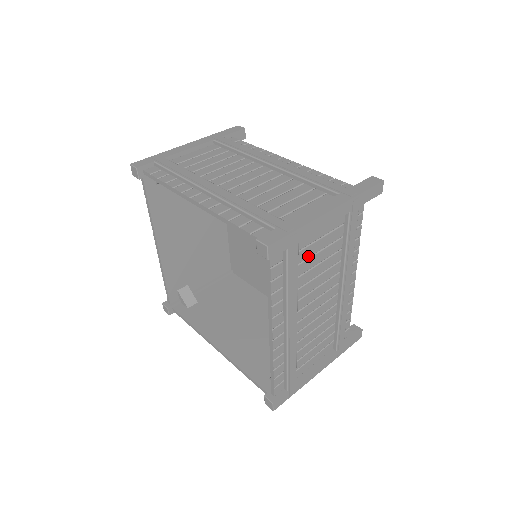
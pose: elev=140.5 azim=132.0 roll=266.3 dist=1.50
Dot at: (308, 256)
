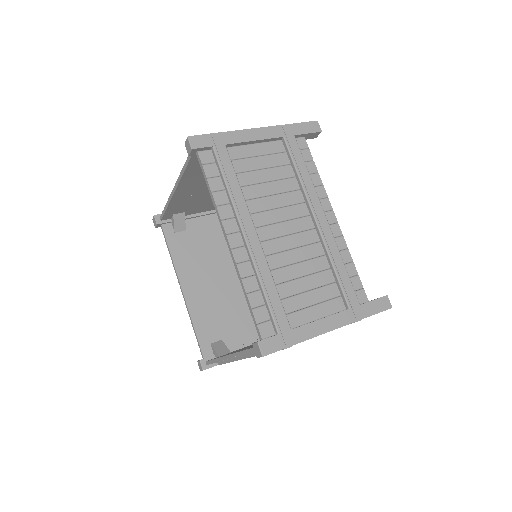
Dot at: (249, 169)
